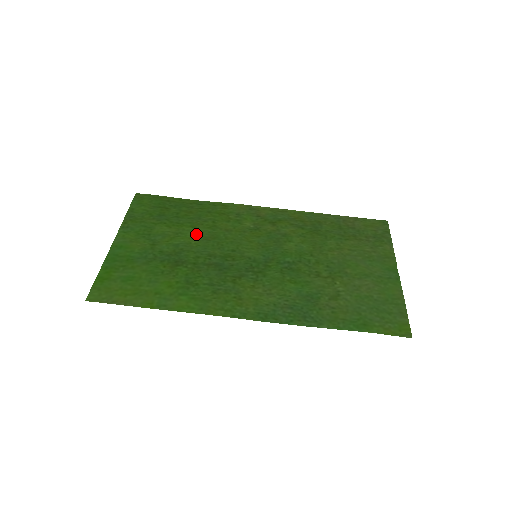
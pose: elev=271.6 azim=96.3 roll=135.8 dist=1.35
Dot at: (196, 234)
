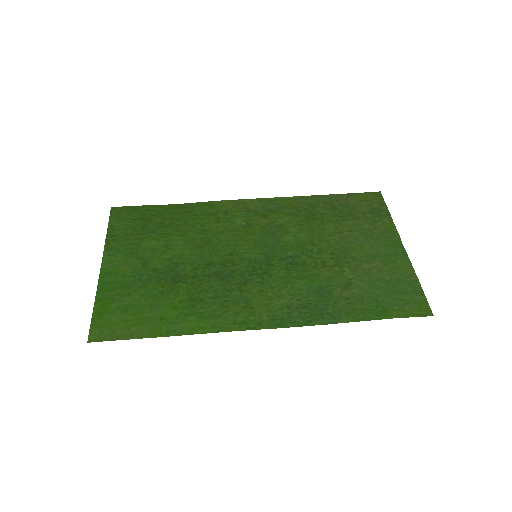
Dot at: (187, 243)
